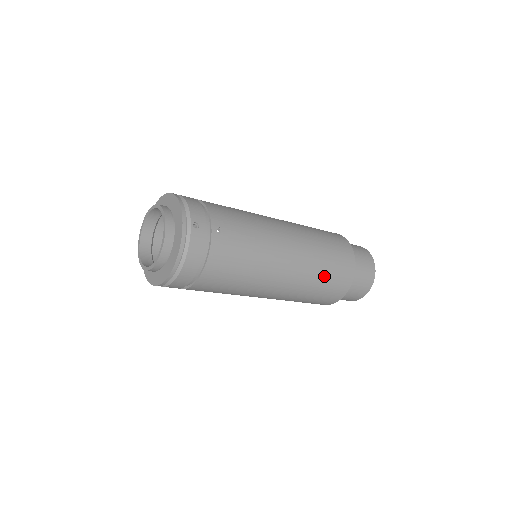
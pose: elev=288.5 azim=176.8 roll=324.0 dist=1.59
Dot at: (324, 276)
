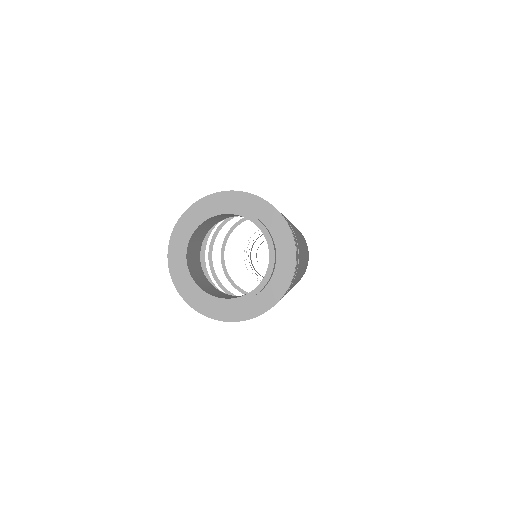
Dot at: (303, 238)
